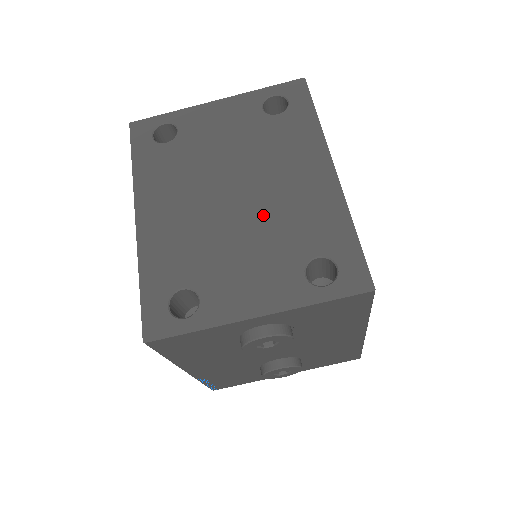
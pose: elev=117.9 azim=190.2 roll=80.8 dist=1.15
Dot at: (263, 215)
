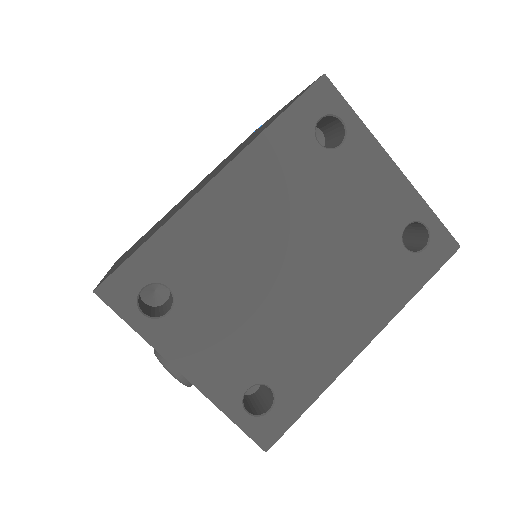
Dot at: (286, 312)
